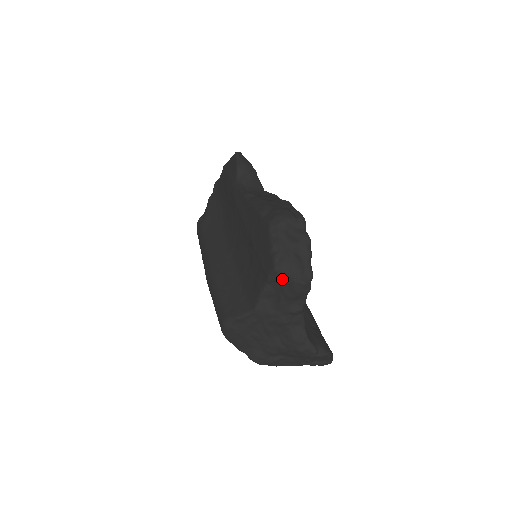
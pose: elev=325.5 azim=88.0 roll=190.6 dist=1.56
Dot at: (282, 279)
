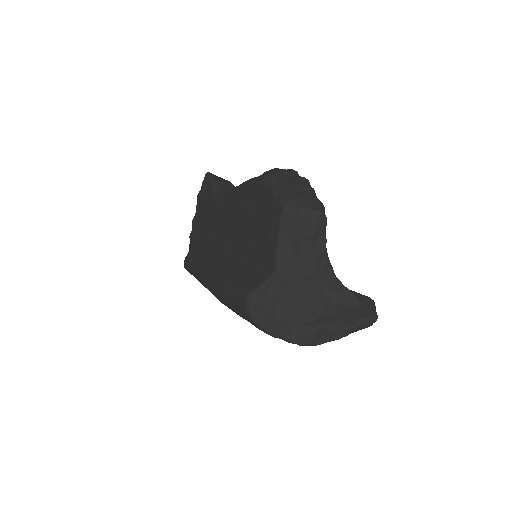
Dot at: (295, 217)
